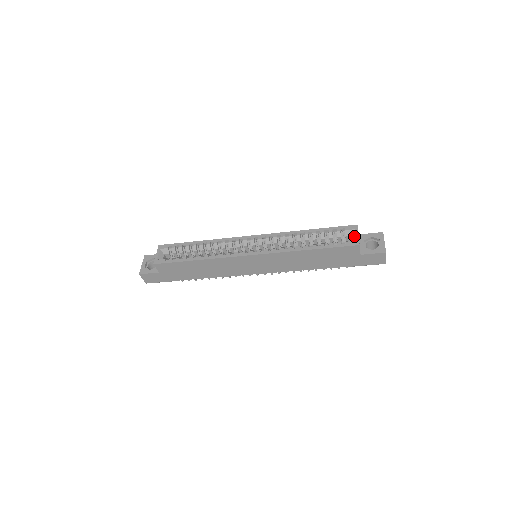
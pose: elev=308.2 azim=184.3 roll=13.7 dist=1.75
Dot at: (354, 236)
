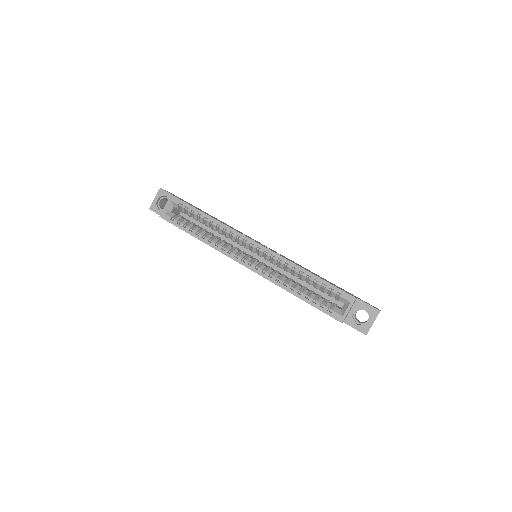
Dot at: (345, 308)
